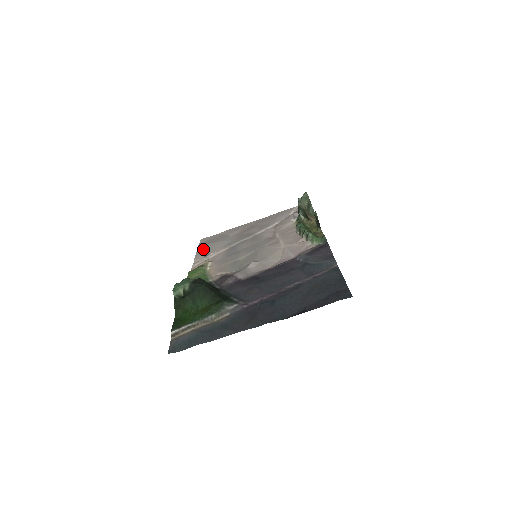
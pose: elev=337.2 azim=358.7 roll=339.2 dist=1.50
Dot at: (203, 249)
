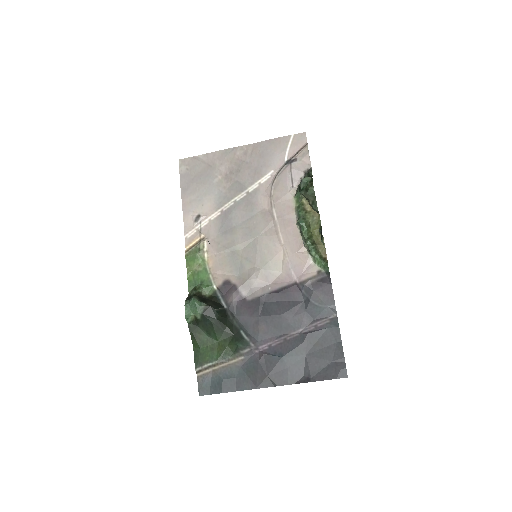
Dot at: (188, 195)
